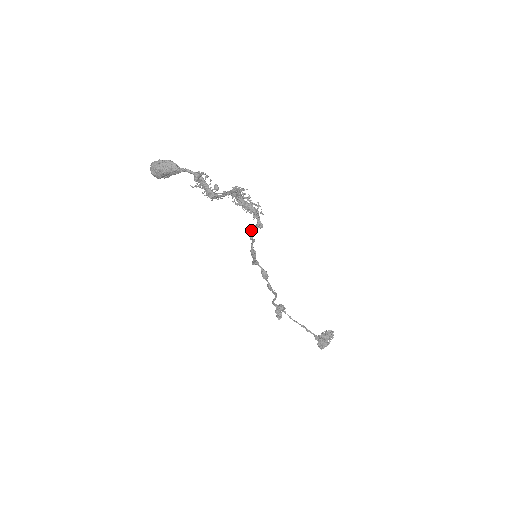
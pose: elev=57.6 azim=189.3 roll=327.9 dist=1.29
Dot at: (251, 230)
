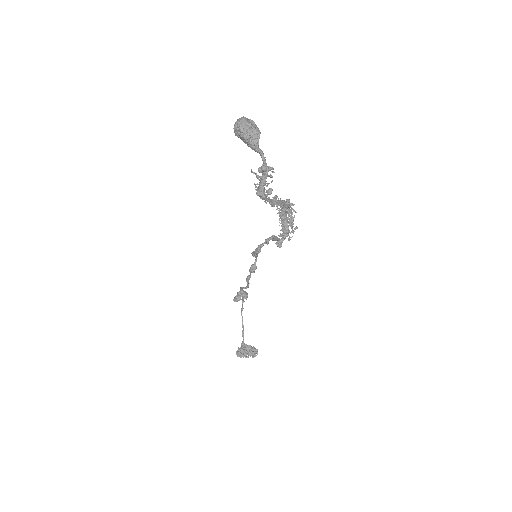
Dot at: (272, 236)
